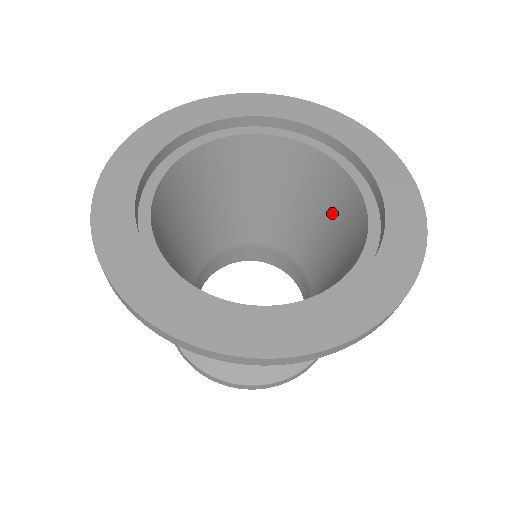
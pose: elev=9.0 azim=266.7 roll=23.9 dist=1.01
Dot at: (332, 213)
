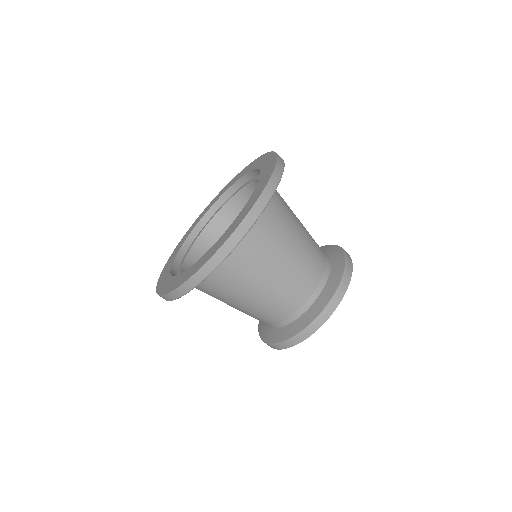
Dot at: occluded
